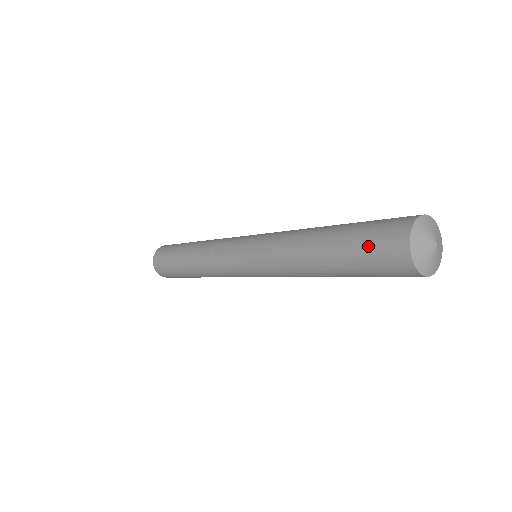
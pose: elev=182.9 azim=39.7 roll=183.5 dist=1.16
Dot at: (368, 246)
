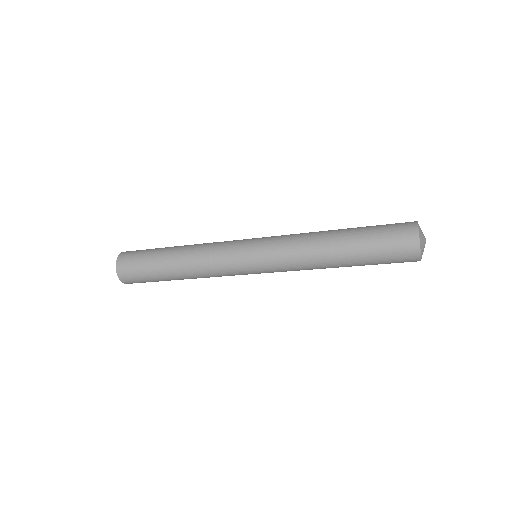
Dot at: (385, 228)
